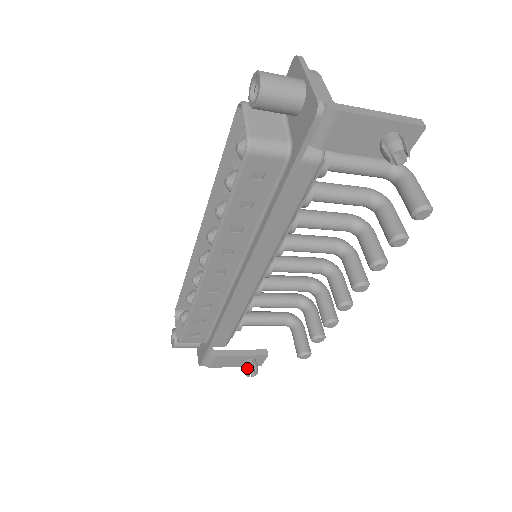
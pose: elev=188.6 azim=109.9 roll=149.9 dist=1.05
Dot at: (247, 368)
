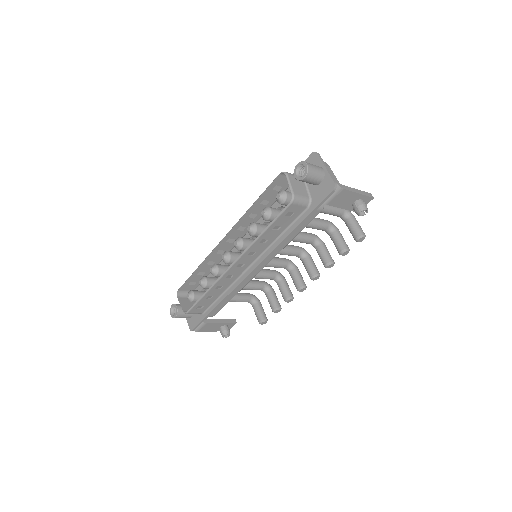
Dot at: (224, 331)
